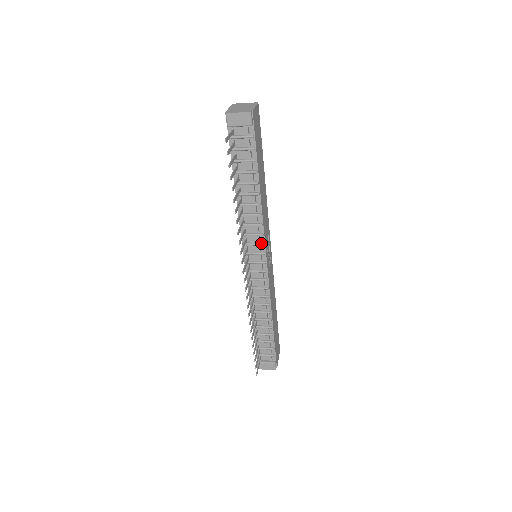
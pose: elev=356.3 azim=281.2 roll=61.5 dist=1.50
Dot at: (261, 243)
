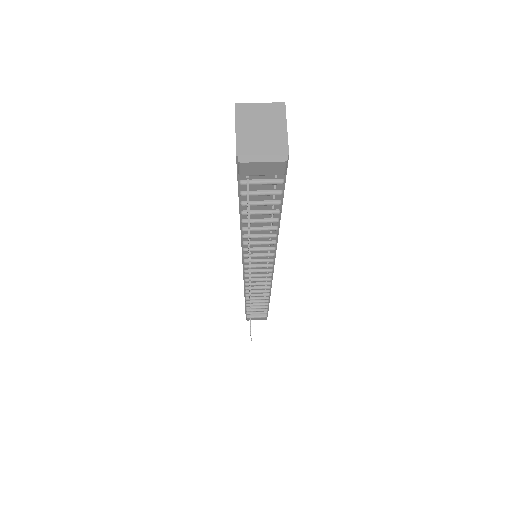
Dot at: (270, 260)
